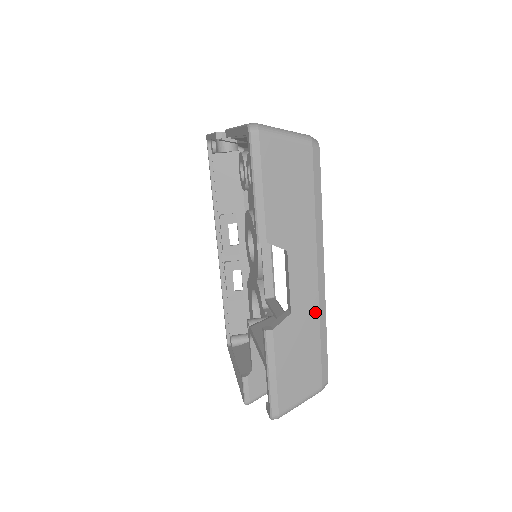
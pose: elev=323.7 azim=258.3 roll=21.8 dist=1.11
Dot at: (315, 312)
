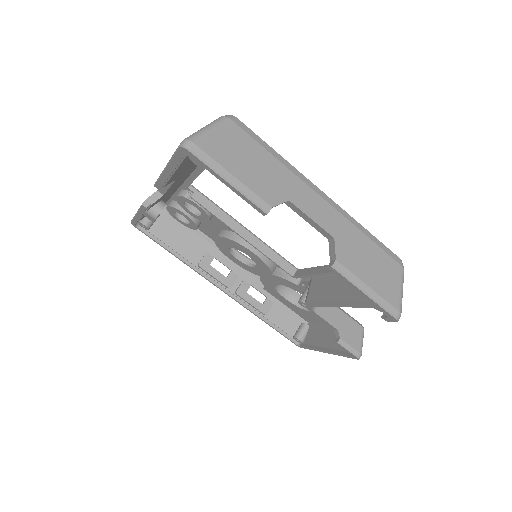
Dot at: (346, 223)
